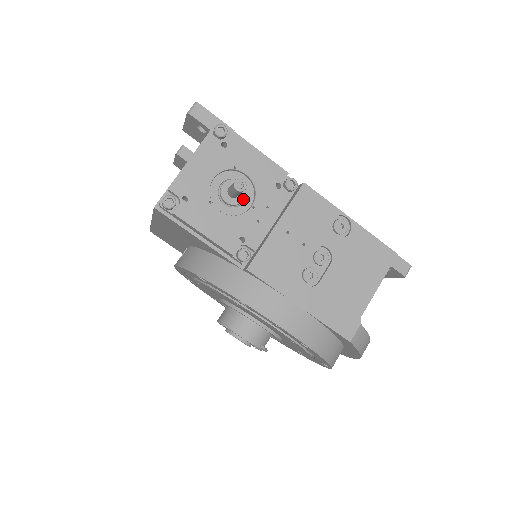
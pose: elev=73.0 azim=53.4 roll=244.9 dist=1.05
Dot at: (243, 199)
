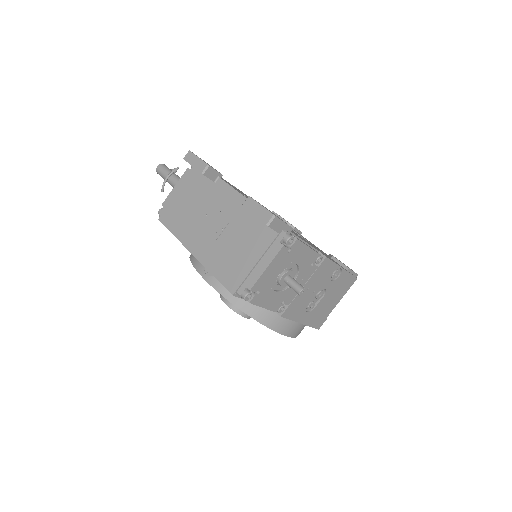
Dot at: occluded
